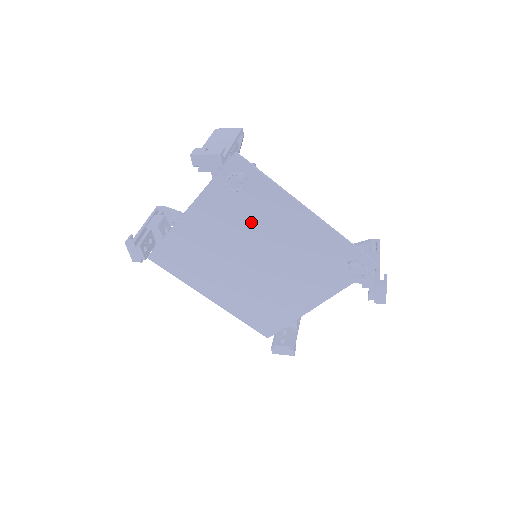
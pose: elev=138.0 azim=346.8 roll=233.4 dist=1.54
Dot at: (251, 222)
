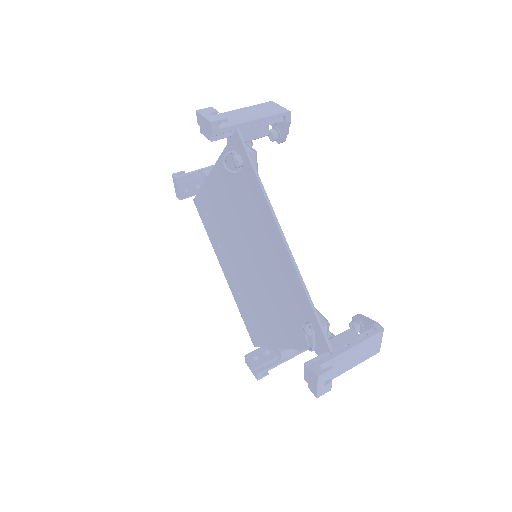
Dot at: (245, 215)
